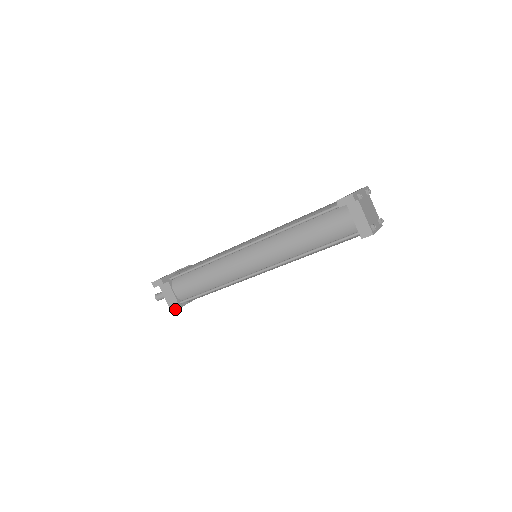
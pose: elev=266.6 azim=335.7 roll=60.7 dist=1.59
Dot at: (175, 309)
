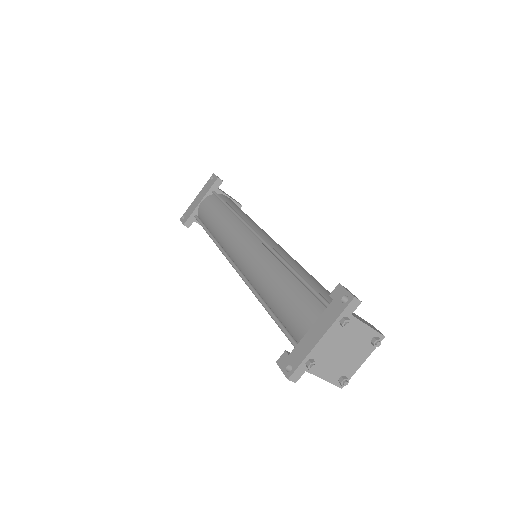
Dot at: occluded
